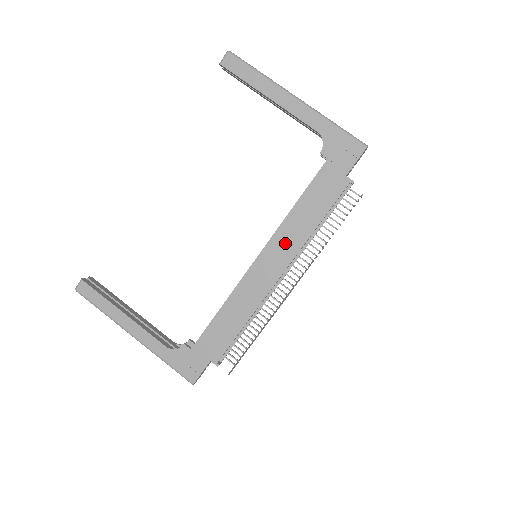
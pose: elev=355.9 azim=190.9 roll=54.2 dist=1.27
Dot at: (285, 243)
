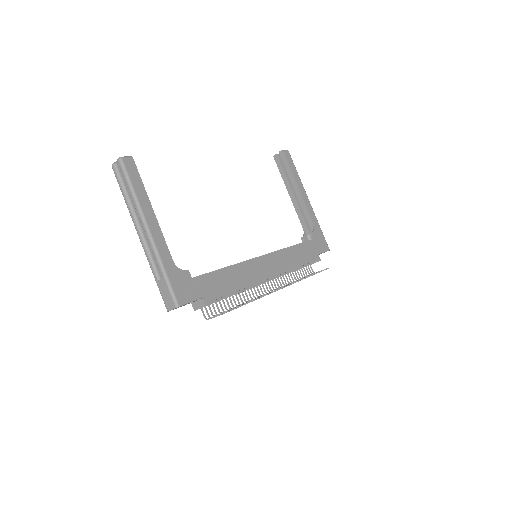
Dot at: (281, 261)
